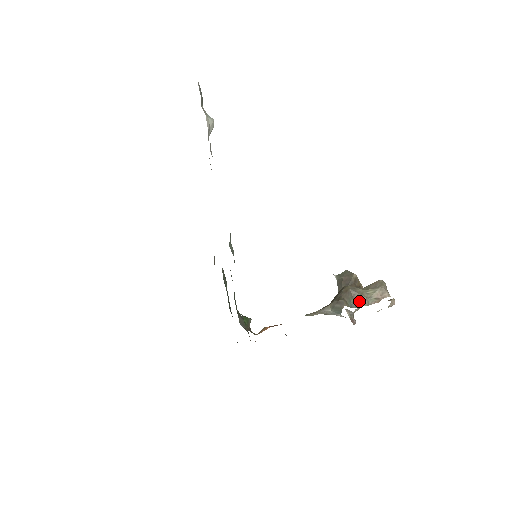
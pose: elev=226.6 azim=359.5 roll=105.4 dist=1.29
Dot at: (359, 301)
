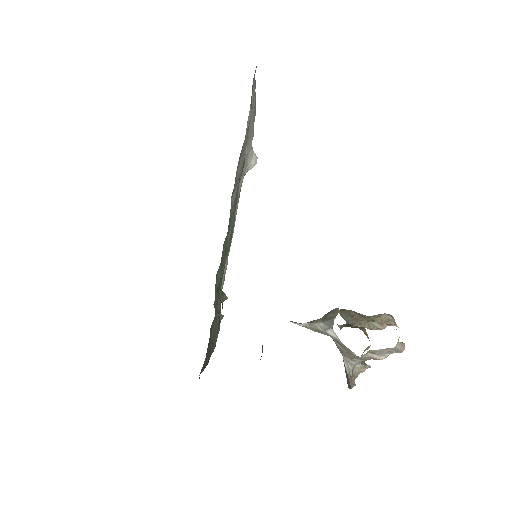
Dot at: (358, 321)
